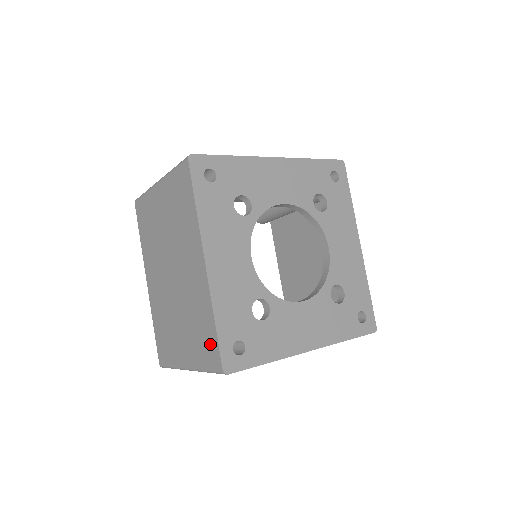
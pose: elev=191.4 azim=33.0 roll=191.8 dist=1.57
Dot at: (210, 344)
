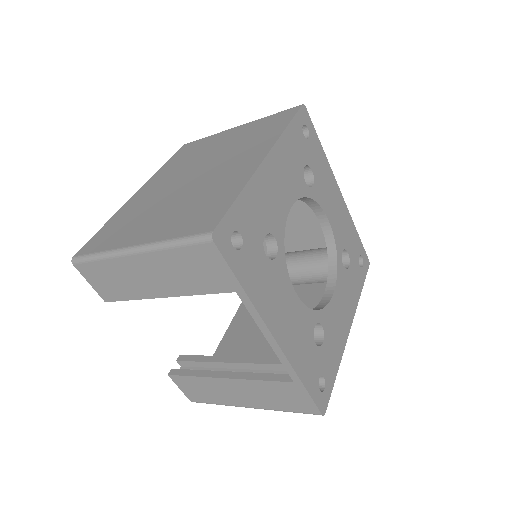
Dot at: (210, 213)
